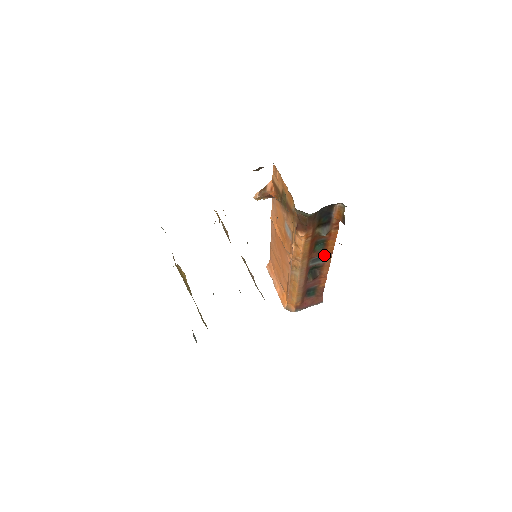
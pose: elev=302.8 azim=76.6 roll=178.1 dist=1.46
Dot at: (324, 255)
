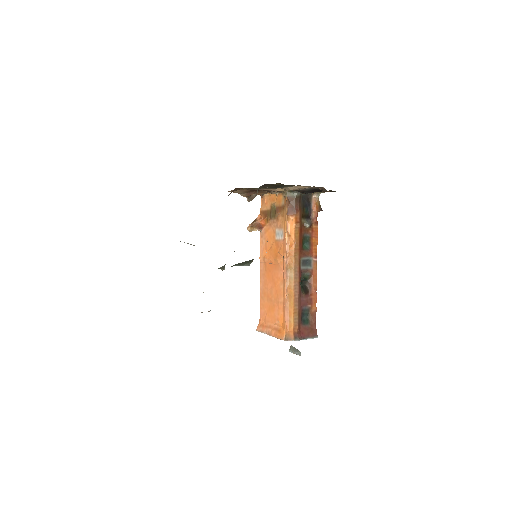
Dot at: (311, 259)
